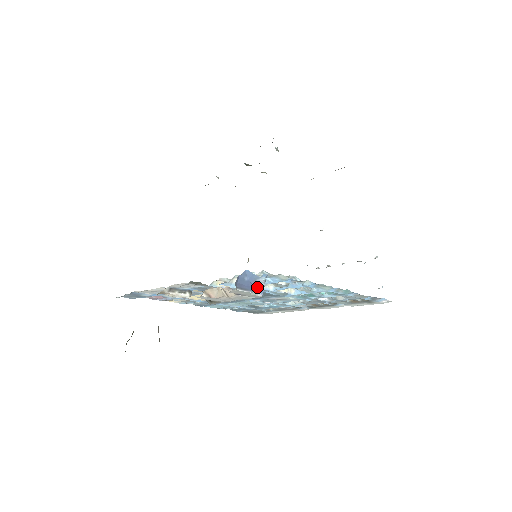
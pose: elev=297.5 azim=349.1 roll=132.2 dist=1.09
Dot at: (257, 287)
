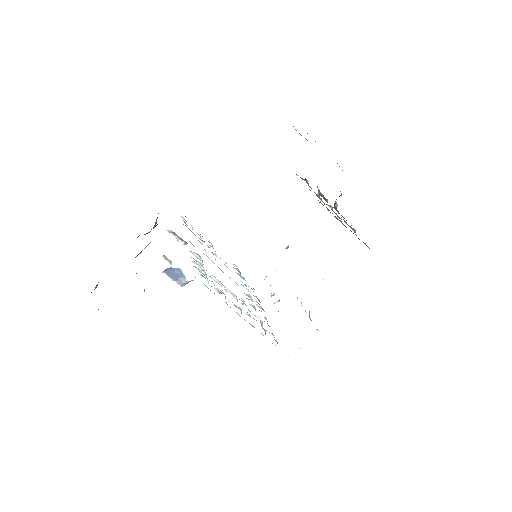
Dot at: (181, 281)
